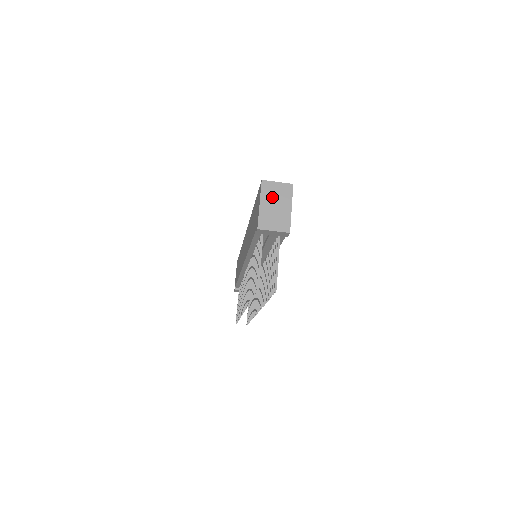
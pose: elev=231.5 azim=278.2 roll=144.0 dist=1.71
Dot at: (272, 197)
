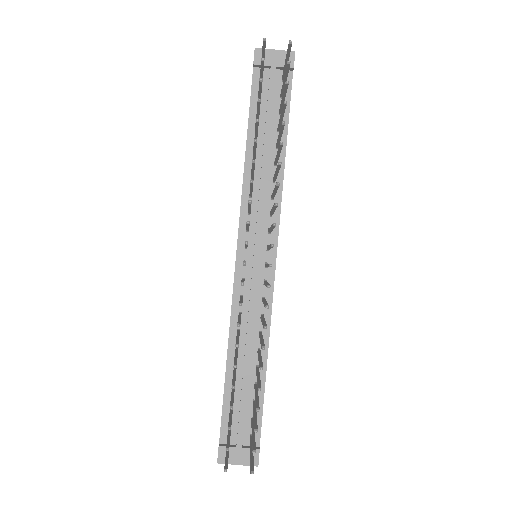
Dot at: occluded
